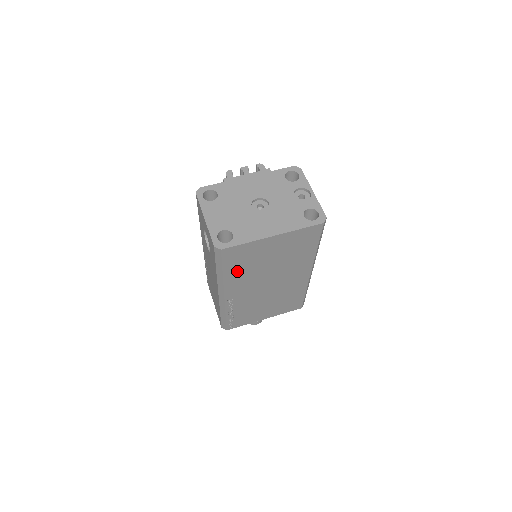
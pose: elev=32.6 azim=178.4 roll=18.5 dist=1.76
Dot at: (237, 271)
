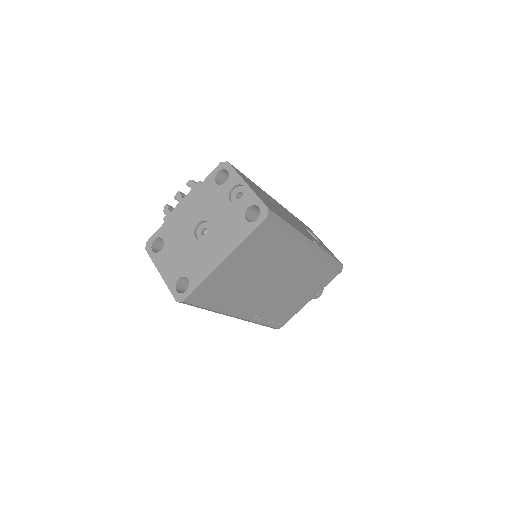
Dot at: (225, 300)
